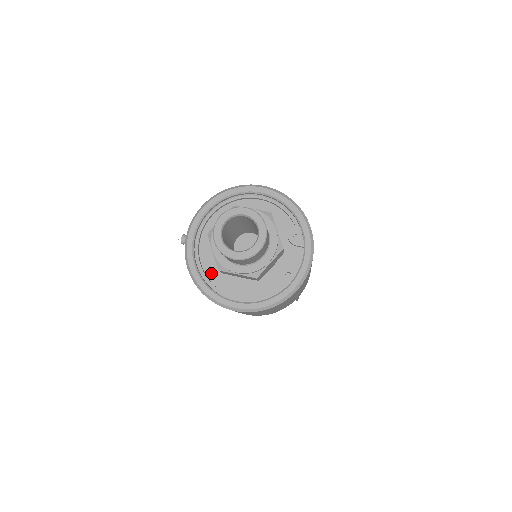
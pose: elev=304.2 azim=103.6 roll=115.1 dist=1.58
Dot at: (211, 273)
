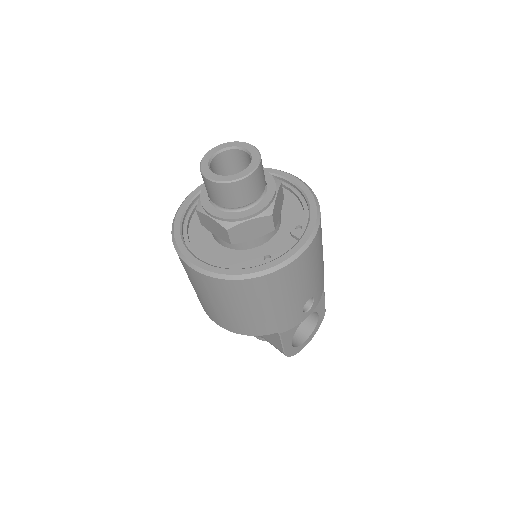
Dot at: (194, 229)
